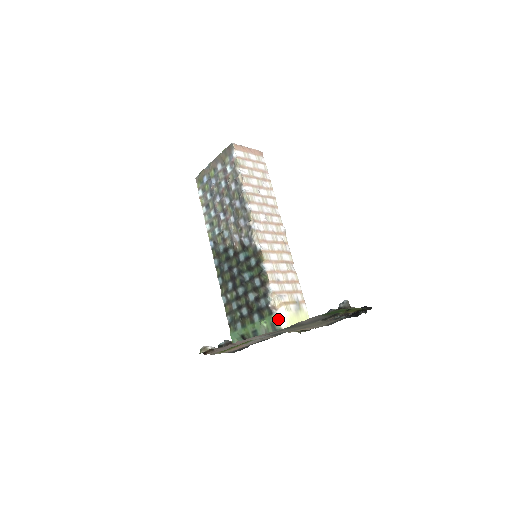
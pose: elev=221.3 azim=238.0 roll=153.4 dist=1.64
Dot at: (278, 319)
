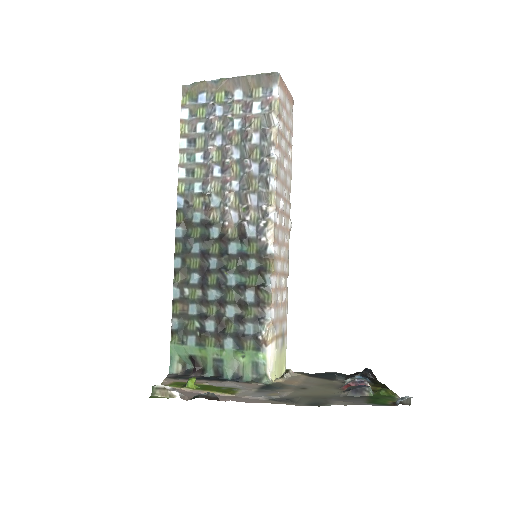
Dot at: (266, 360)
